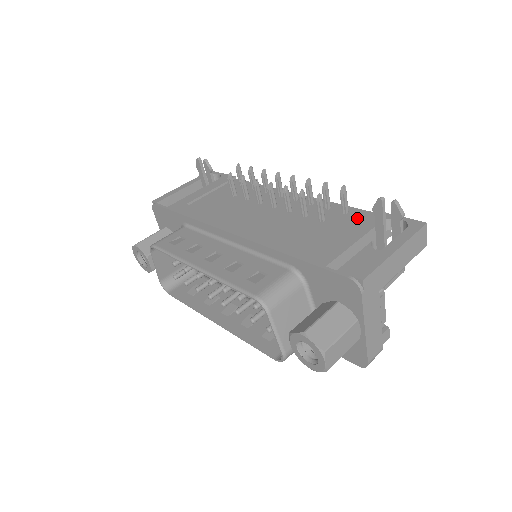
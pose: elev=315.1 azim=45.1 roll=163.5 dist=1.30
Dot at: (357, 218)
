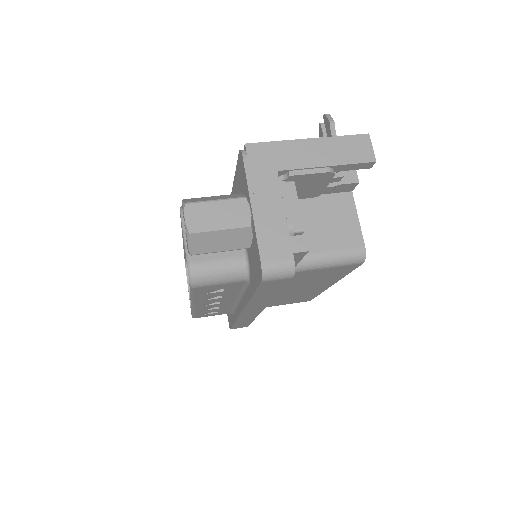
Dot at: occluded
